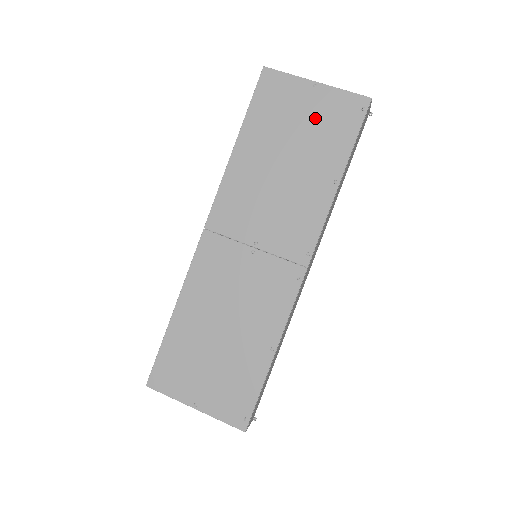
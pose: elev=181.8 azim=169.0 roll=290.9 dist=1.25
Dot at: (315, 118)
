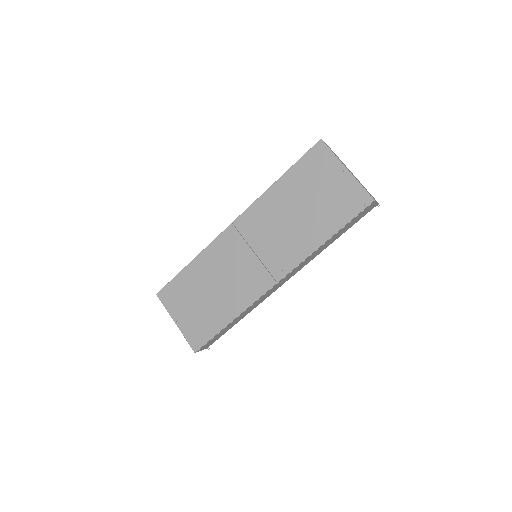
Dot at: (333, 193)
